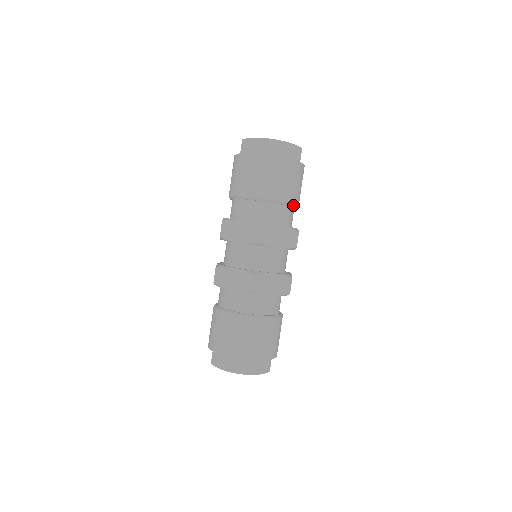
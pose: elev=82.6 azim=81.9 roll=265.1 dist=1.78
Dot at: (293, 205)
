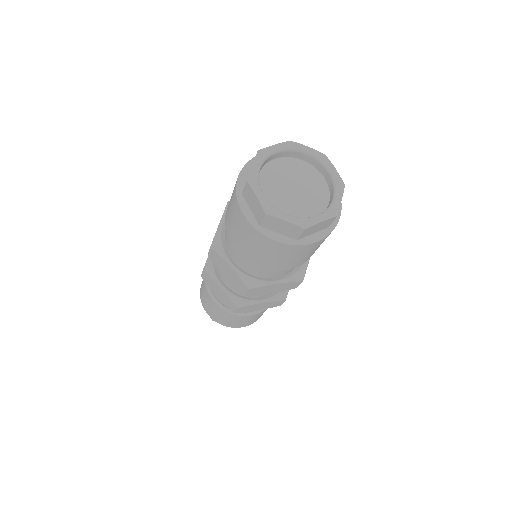
Dot at: occluded
